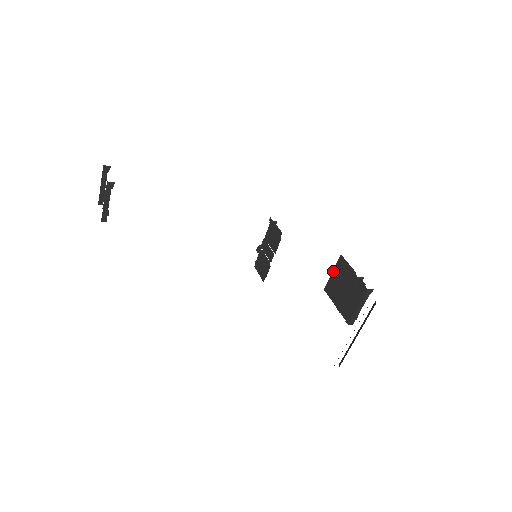
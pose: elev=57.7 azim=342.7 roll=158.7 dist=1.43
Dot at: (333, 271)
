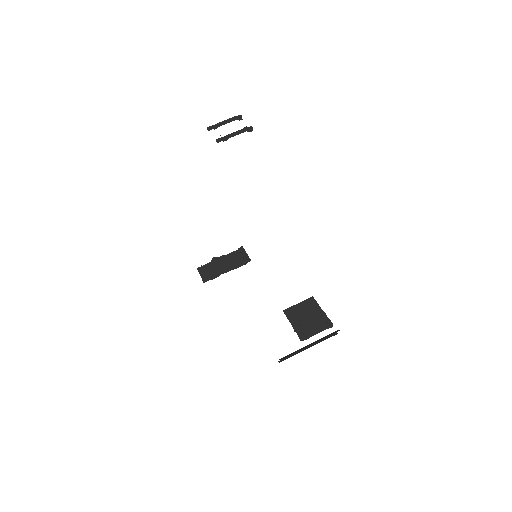
Dot at: (300, 303)
